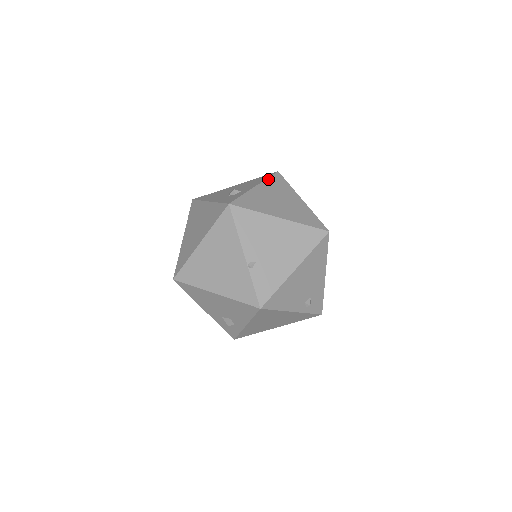
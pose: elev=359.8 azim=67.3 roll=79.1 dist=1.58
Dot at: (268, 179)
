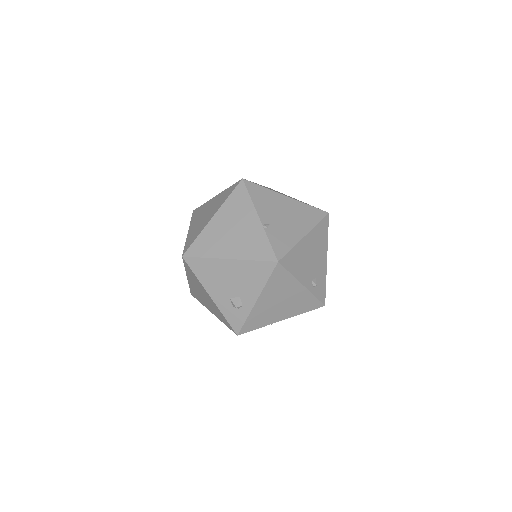
Dot at: occluded
